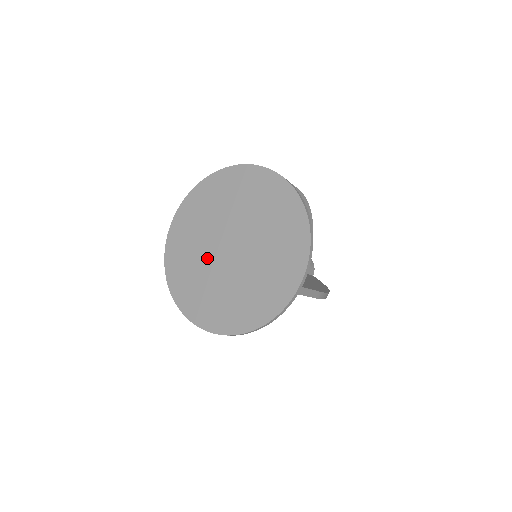
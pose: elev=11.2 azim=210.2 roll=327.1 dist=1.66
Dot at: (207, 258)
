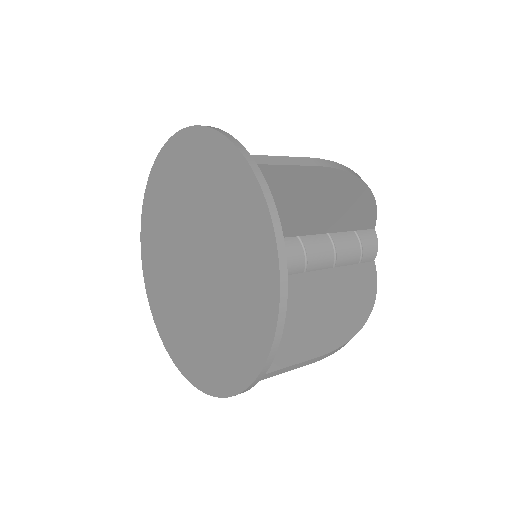
Dot at: (173, 263)
